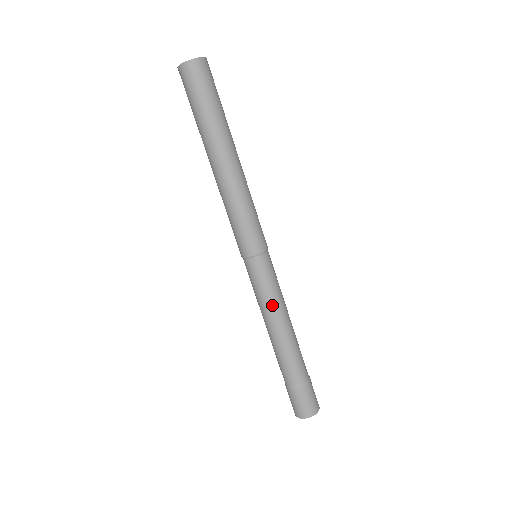
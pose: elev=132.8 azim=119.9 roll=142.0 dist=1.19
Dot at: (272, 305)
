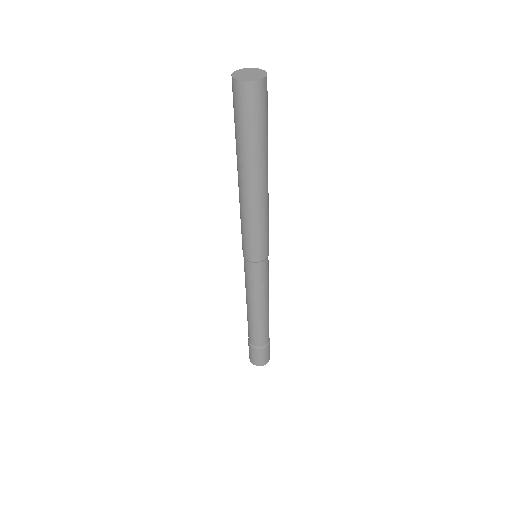
Dot at: (267, 293)
